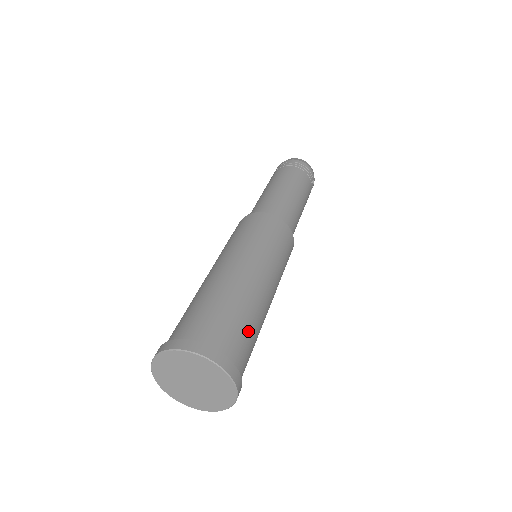
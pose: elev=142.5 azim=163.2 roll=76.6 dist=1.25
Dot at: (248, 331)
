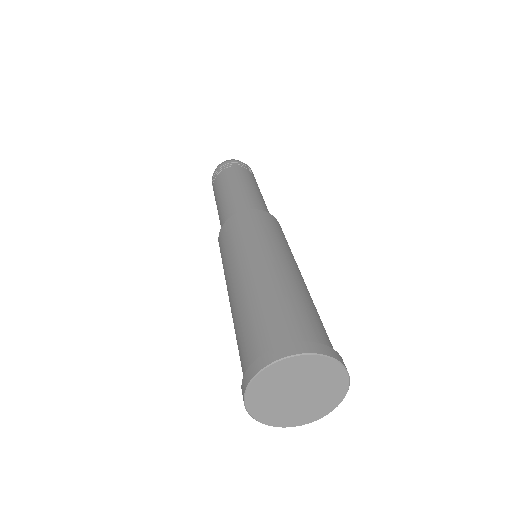
Dot at: occluded
